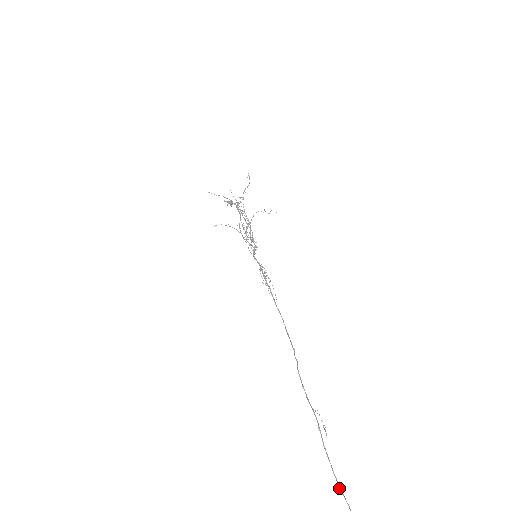
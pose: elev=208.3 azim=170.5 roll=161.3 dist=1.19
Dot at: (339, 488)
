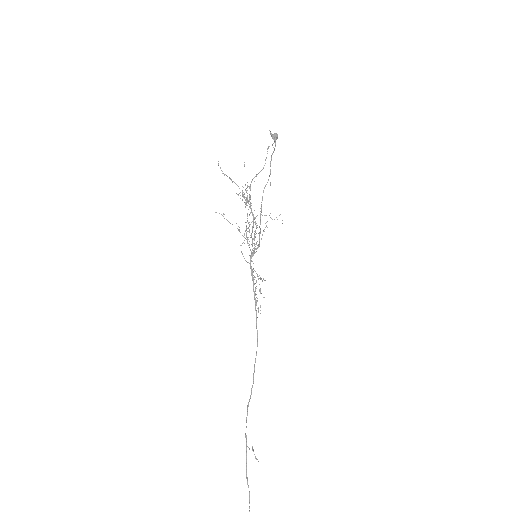
Dot at: (249, 506)
